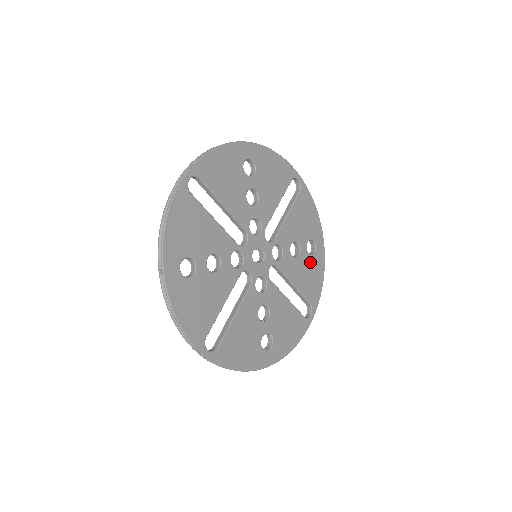
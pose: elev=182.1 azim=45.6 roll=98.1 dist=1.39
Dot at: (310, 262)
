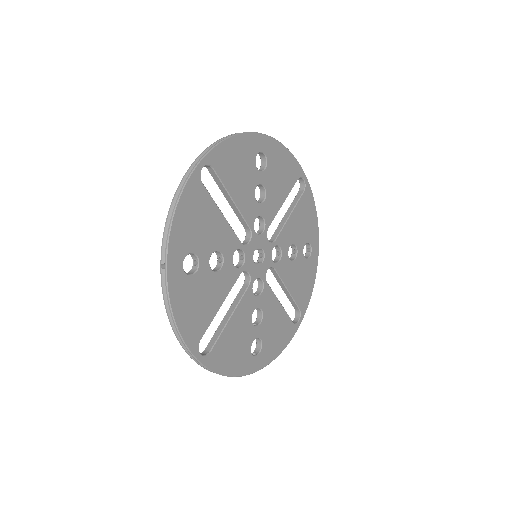
Dot at: (304, 266)
